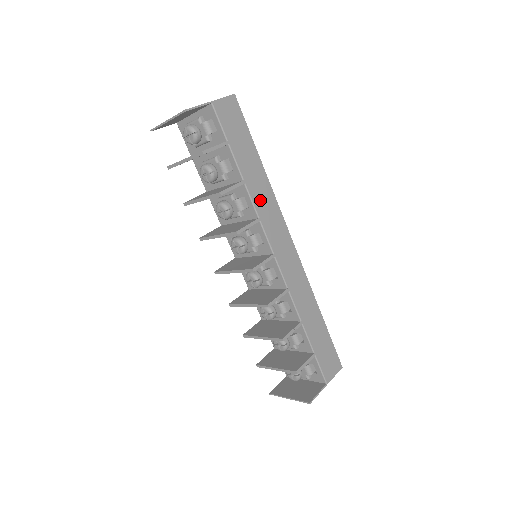
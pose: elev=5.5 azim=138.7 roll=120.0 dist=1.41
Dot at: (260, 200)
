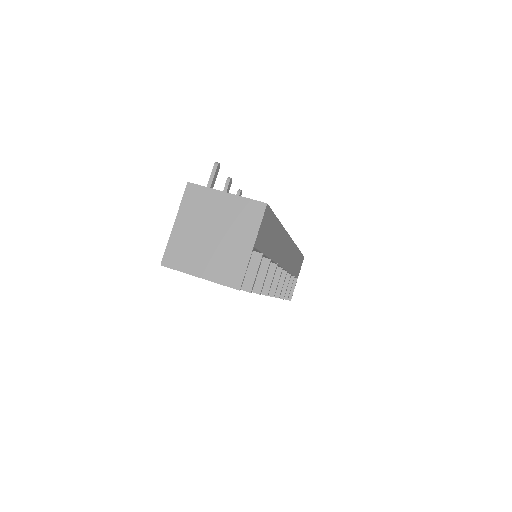
Dot at: (278, 251)
